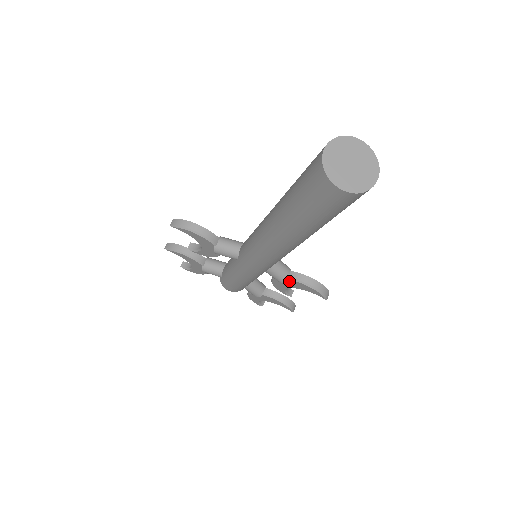
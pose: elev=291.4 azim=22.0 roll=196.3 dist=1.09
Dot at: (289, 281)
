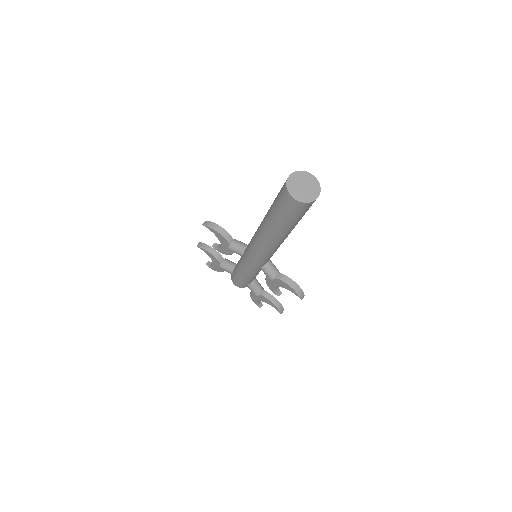
Dot at: (276, 279)
